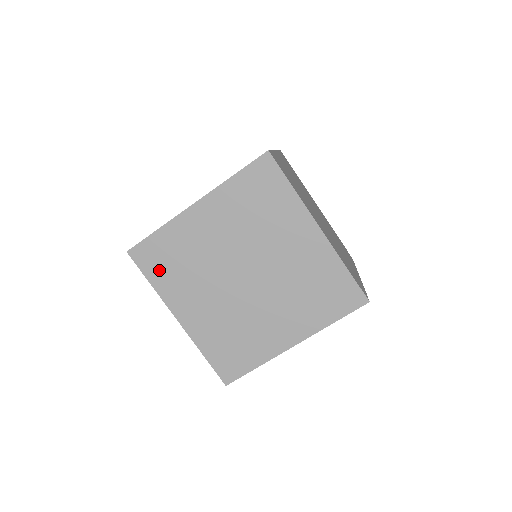
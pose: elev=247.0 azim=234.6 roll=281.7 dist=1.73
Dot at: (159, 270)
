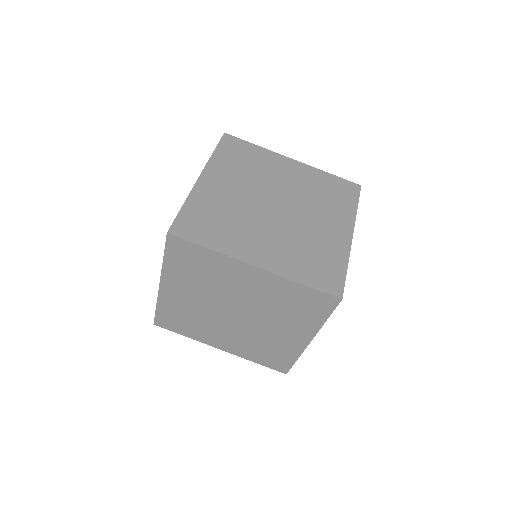
Dot at: (229, 154)
